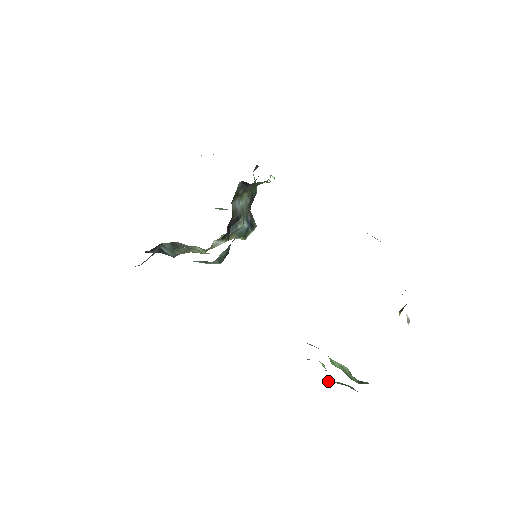
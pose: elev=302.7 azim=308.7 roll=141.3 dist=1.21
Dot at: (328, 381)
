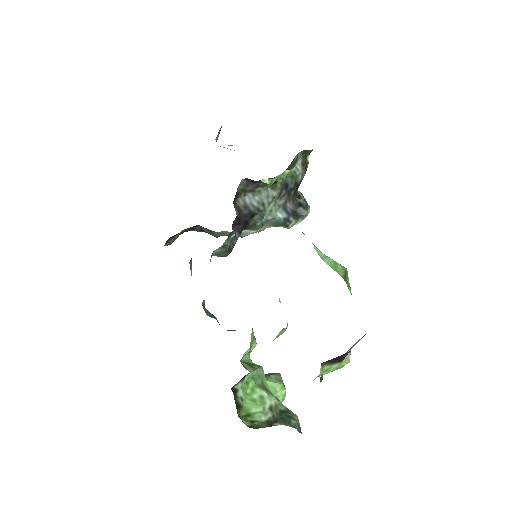
Dot at: occluded
